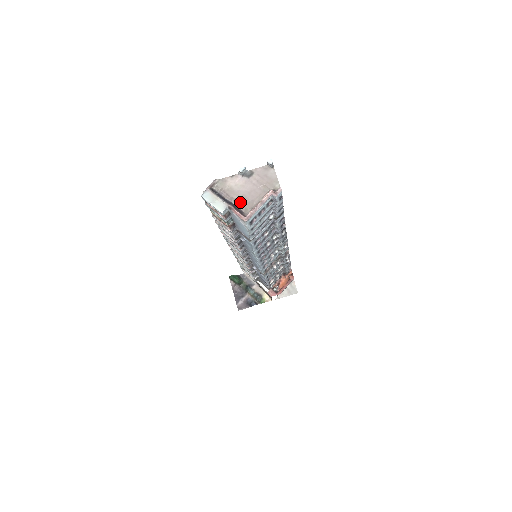
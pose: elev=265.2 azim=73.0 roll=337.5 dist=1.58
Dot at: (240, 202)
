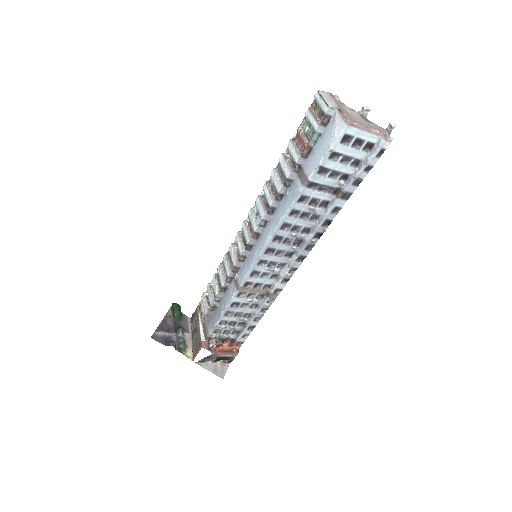
Dot at: occluded
